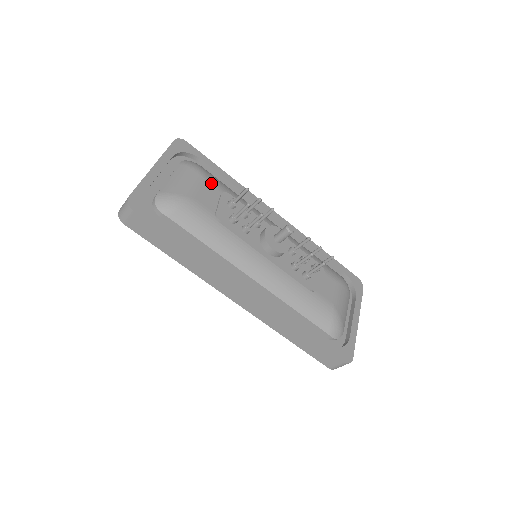
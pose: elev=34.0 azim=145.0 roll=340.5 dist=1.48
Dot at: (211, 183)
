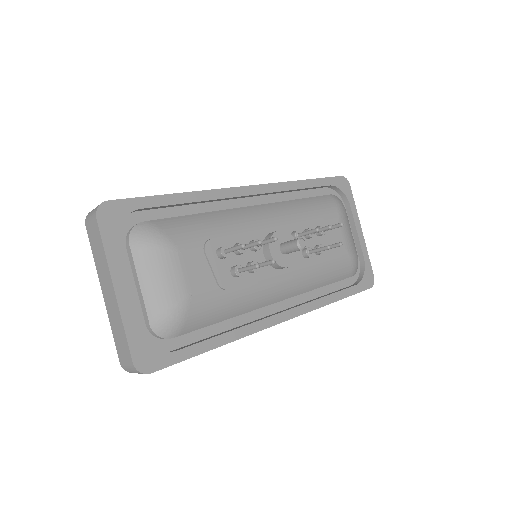
Dot at: (186, 248)
